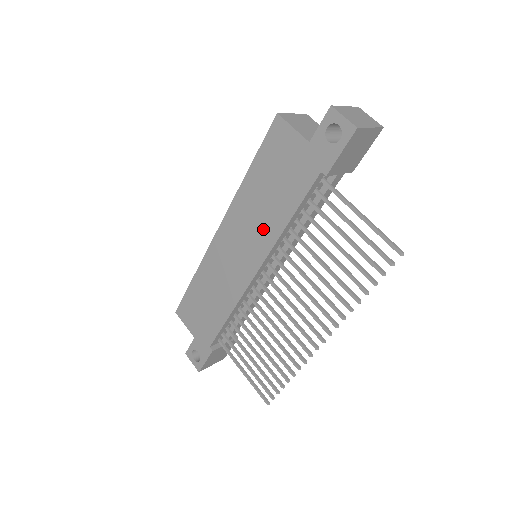
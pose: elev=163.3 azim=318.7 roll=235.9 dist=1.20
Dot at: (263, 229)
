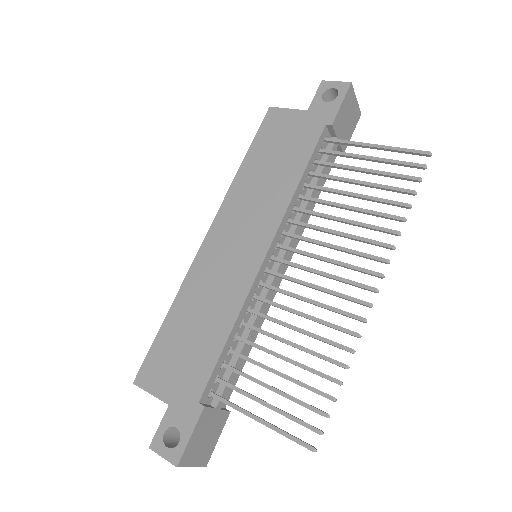
Dot at: (269, 201)
